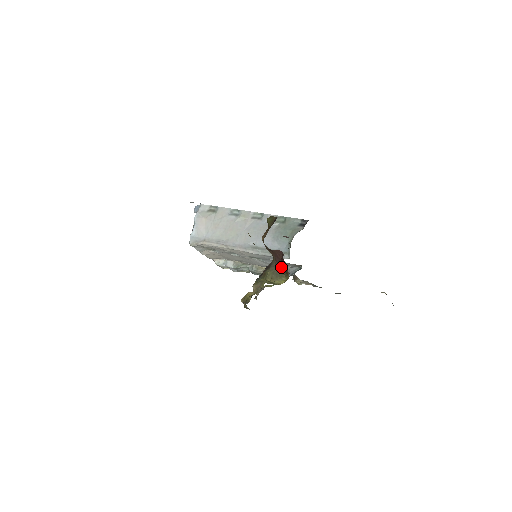
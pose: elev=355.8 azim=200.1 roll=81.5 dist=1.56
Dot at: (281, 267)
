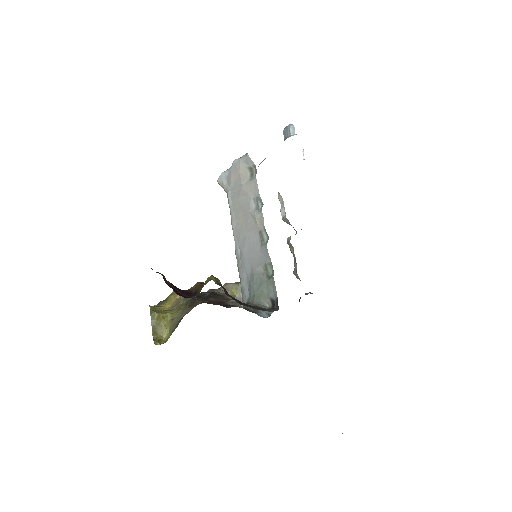
Dot at: (177, 326)
